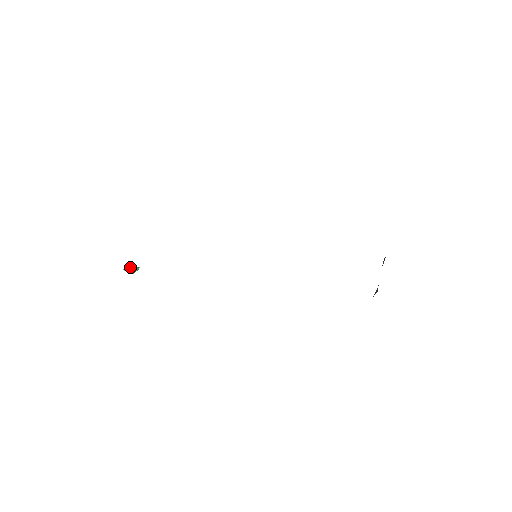
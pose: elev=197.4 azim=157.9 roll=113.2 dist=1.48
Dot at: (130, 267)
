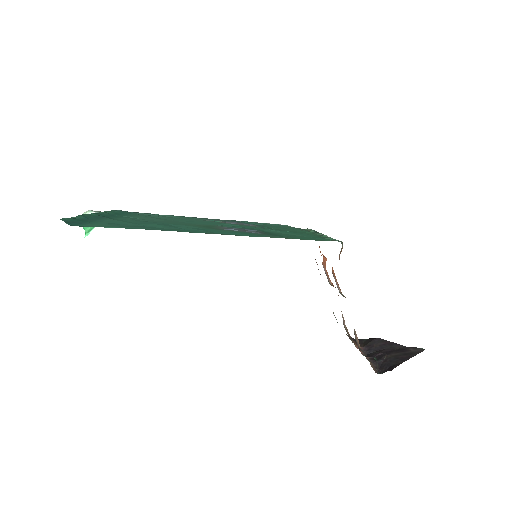
Dot at: occluded
